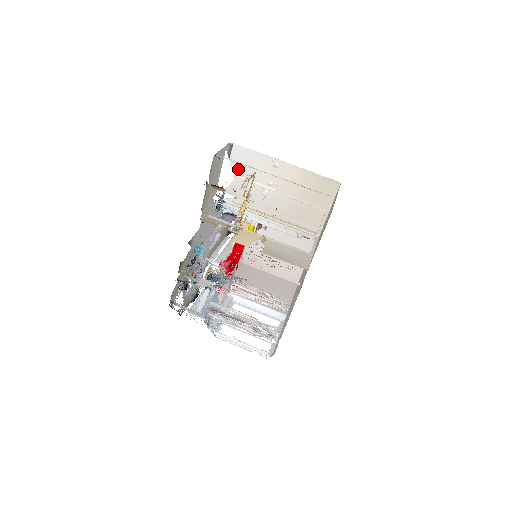
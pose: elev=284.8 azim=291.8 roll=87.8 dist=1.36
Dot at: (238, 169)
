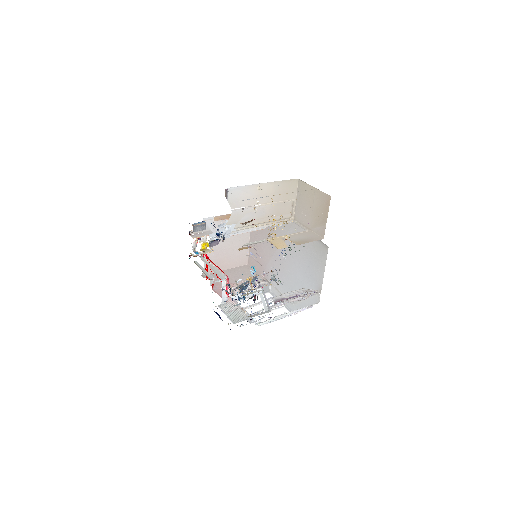
Dot at: (235, 204)
